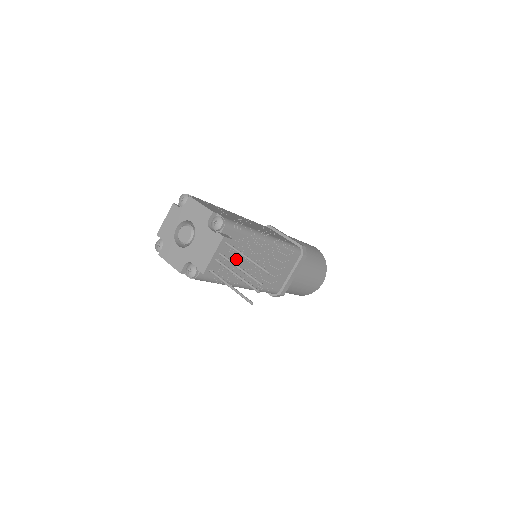
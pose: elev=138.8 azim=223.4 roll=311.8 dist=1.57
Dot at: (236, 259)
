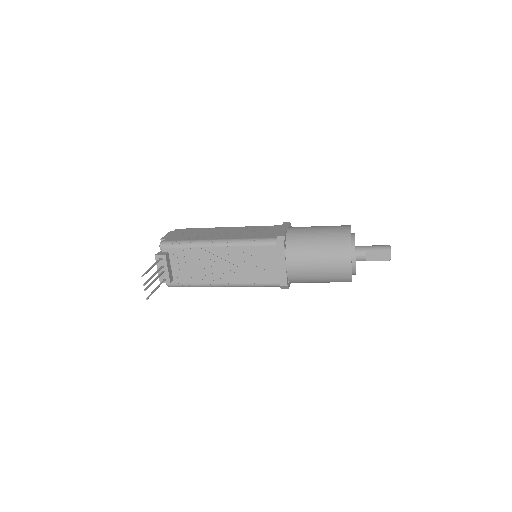
Dot at: (195, 266)
